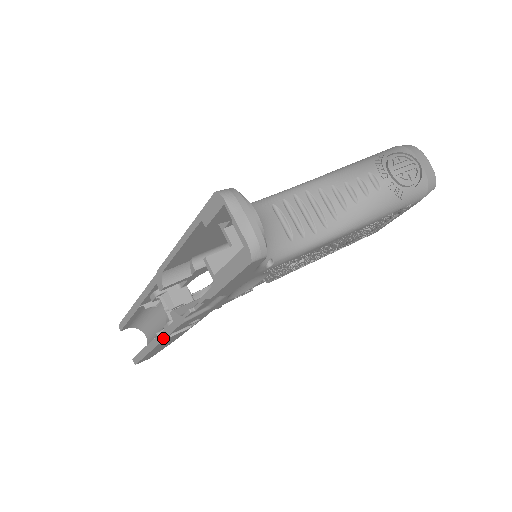
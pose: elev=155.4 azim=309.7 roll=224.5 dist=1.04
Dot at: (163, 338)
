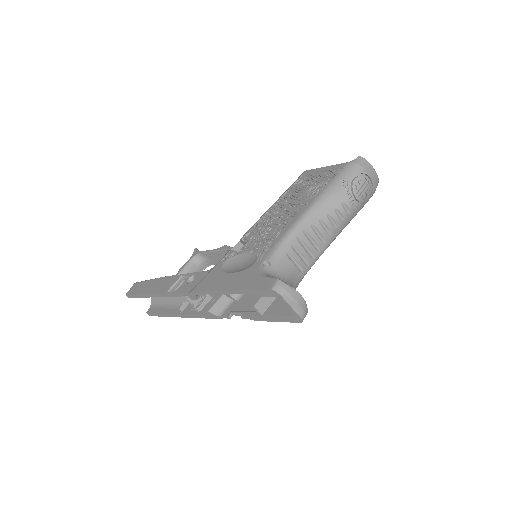
Dot at: (193, 317)
